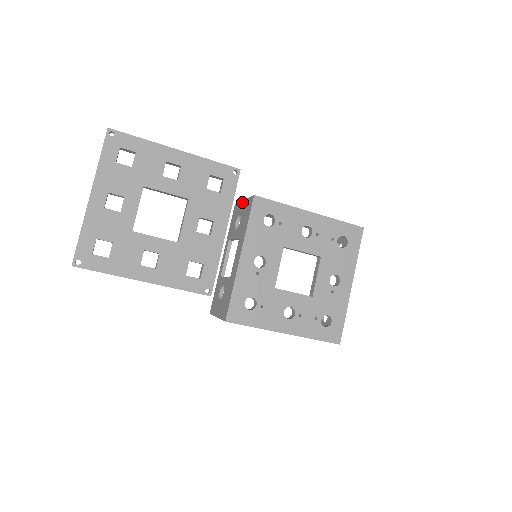
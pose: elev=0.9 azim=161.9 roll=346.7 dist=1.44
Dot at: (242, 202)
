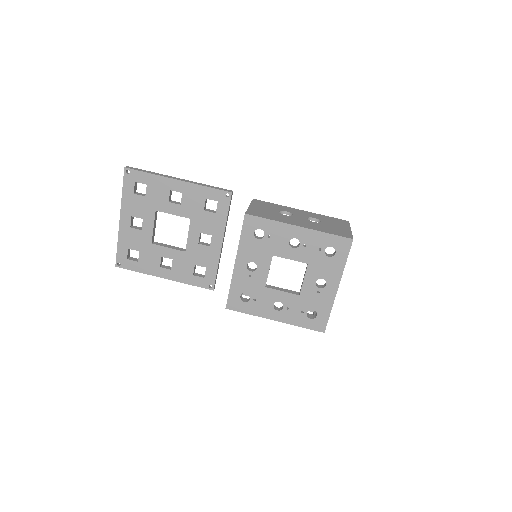
Dot at: occluded
